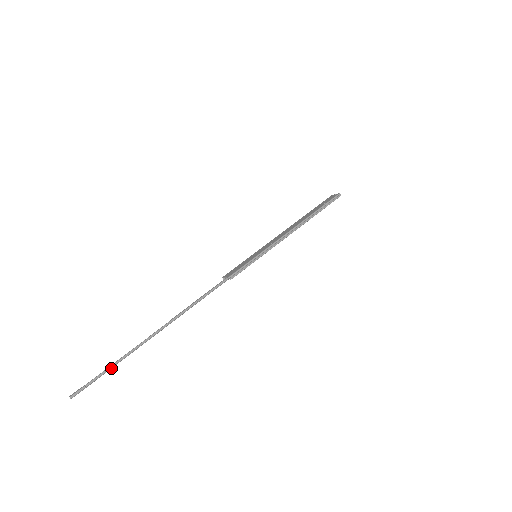
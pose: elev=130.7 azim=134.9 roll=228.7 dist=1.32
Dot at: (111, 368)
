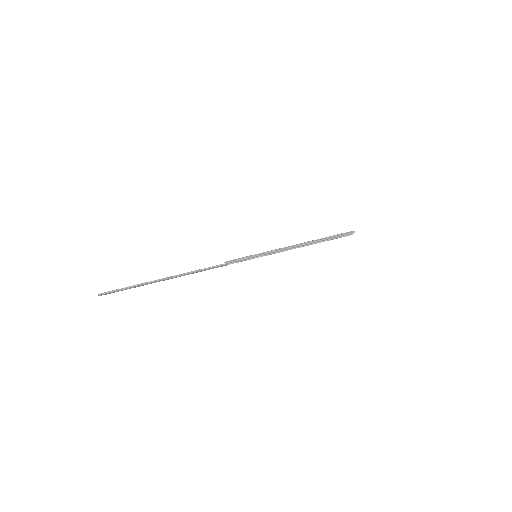
Dot at: occluded
